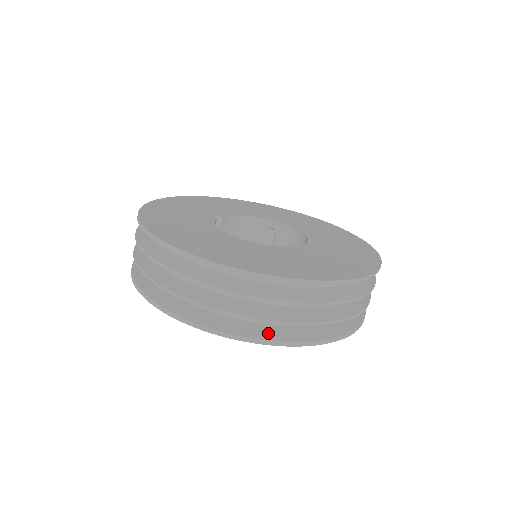
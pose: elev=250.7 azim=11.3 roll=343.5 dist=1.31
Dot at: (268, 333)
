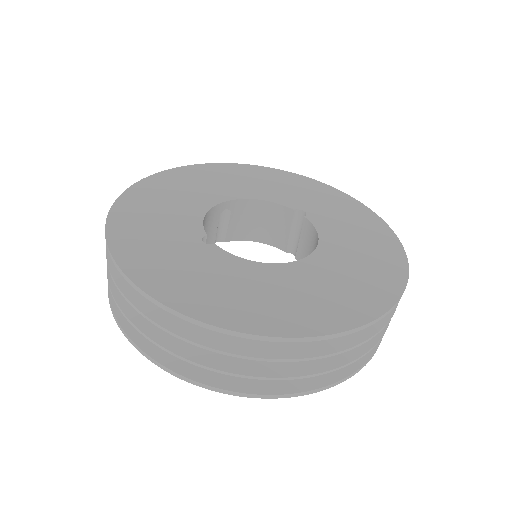
Dot at: occluded
